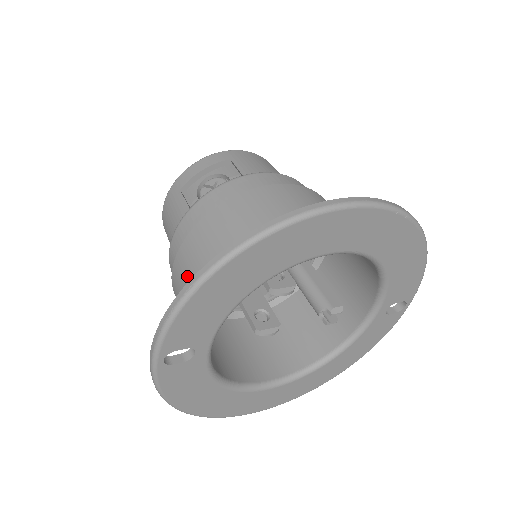
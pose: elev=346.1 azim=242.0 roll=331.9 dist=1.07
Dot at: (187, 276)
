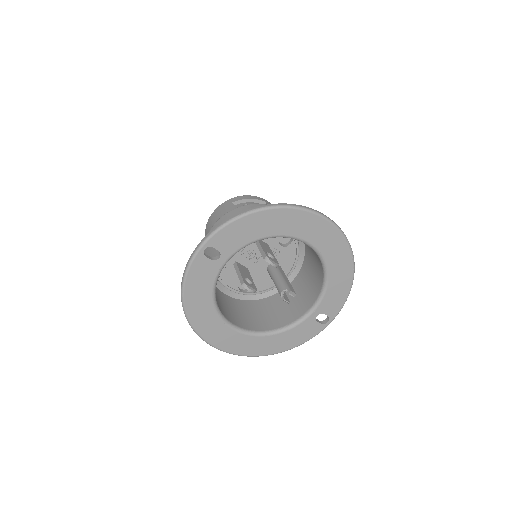
Dot at: occluded
